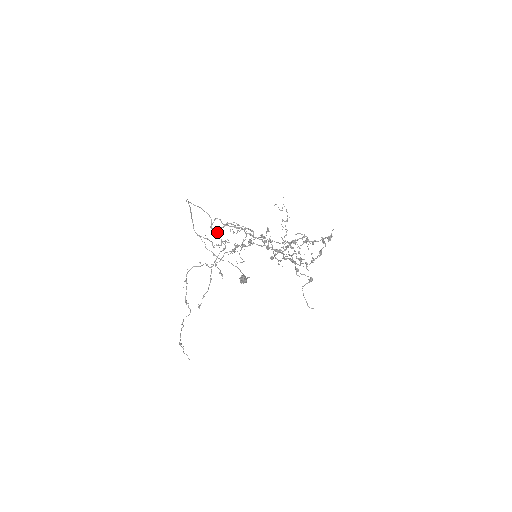
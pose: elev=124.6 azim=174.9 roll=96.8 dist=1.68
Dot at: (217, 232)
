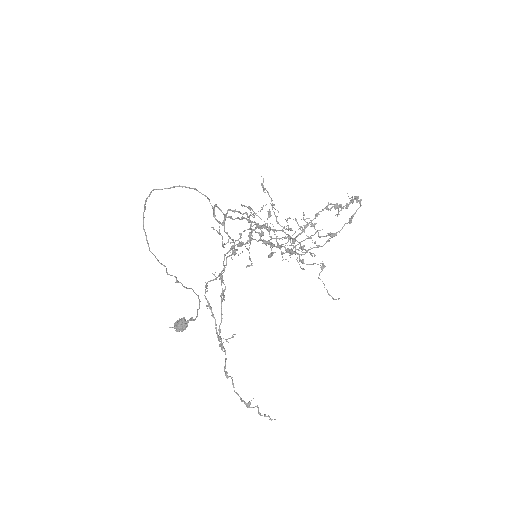
Dot at: (224, 223)
